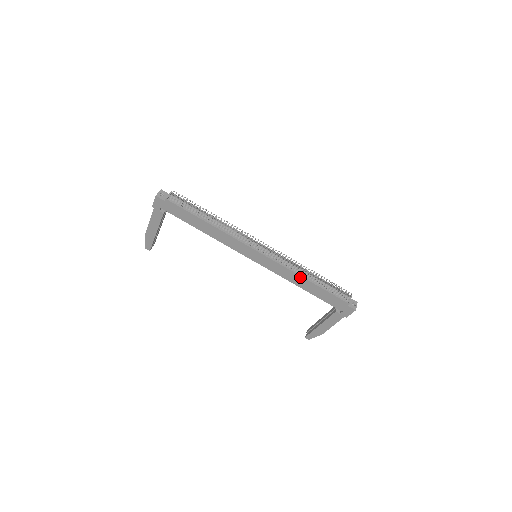
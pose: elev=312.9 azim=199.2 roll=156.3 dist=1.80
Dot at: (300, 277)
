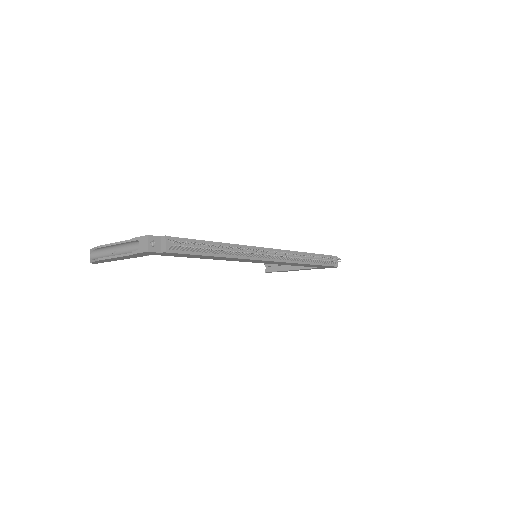
Dot at: (301, 264)
